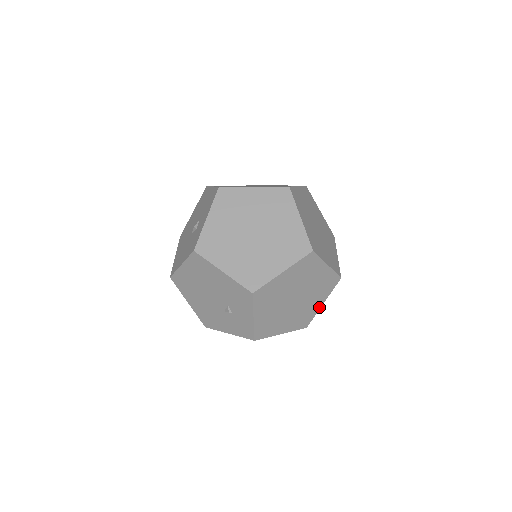
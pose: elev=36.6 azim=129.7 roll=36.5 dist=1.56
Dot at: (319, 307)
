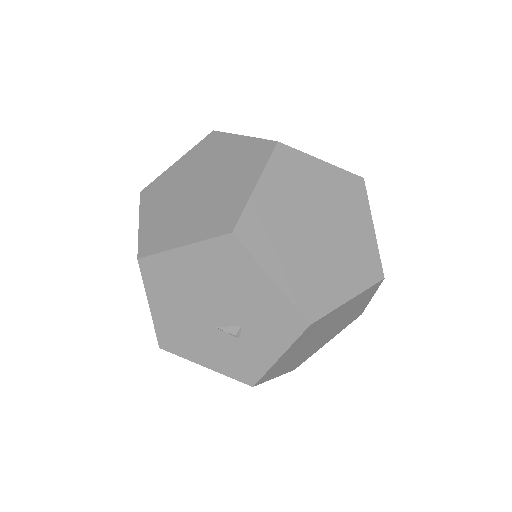
Dot at: occluded
